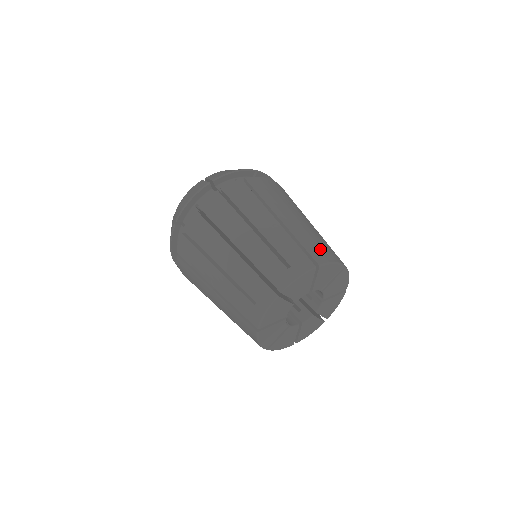
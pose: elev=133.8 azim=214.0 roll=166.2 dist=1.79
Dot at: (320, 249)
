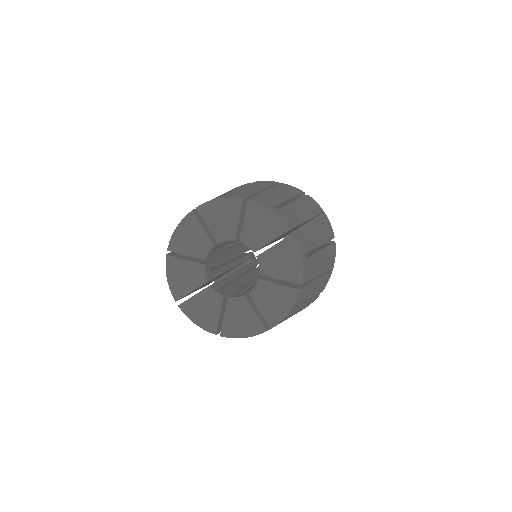
Dot at: (272, 204)
